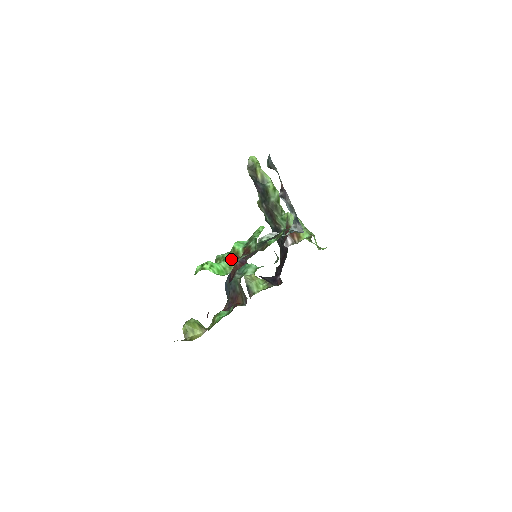
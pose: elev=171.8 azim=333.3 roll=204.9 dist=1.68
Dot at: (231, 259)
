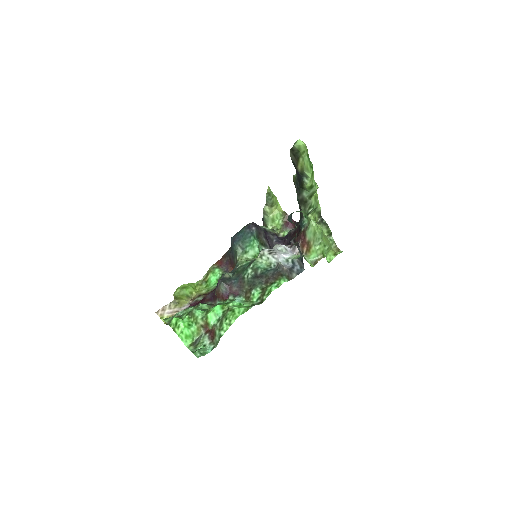
Dot at: (201, 327)
